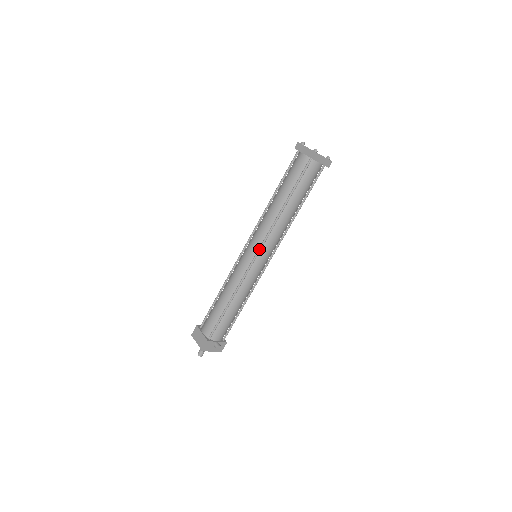
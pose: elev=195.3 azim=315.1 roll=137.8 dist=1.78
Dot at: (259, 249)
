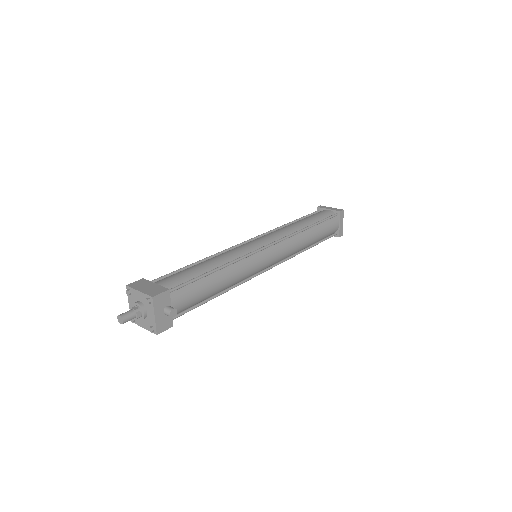
Dot at: (275, 242)
